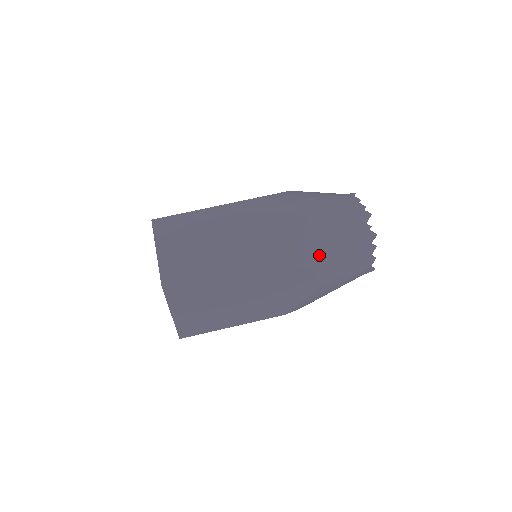
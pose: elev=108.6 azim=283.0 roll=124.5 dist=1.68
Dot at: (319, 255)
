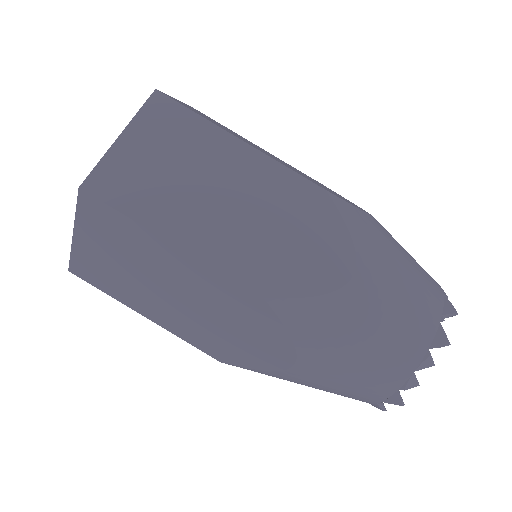
Dot at: occluded
